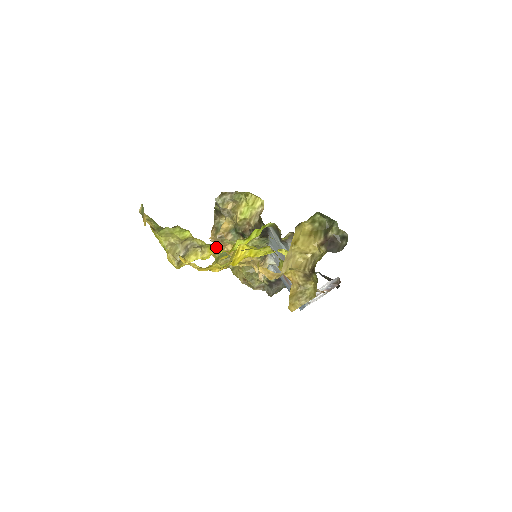
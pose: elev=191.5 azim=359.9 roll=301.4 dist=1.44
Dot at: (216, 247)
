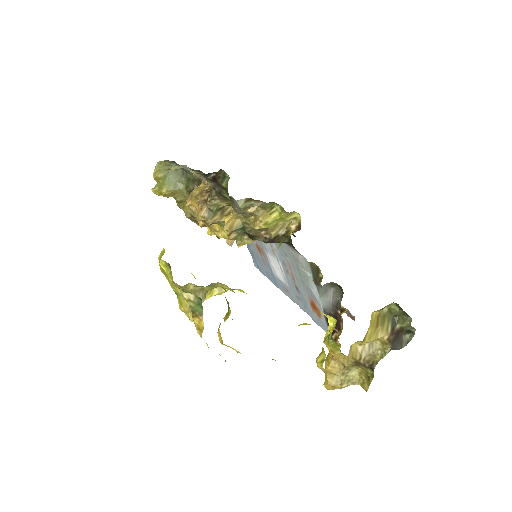
Dot at: (243, 291)
